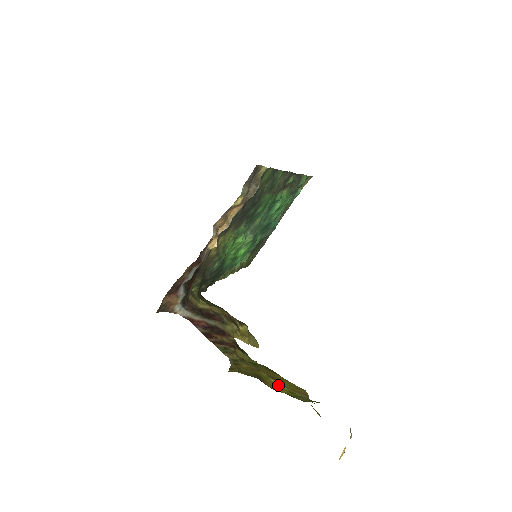
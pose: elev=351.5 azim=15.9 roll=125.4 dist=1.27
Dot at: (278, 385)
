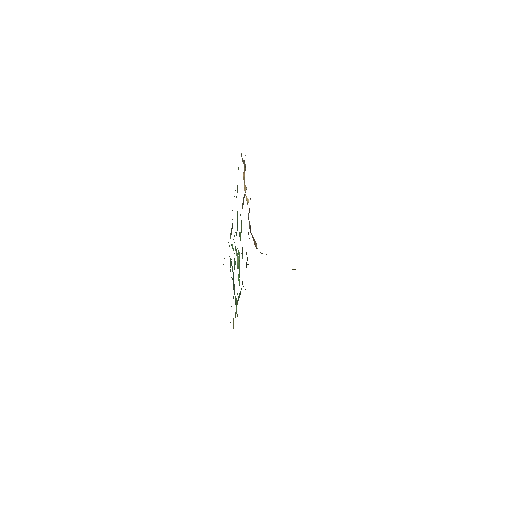
Dot at: occluded
